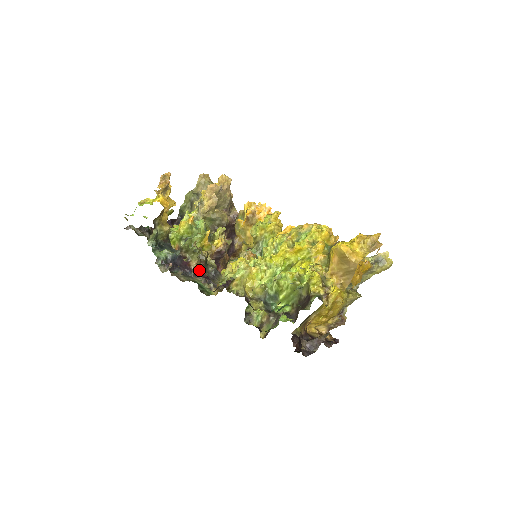
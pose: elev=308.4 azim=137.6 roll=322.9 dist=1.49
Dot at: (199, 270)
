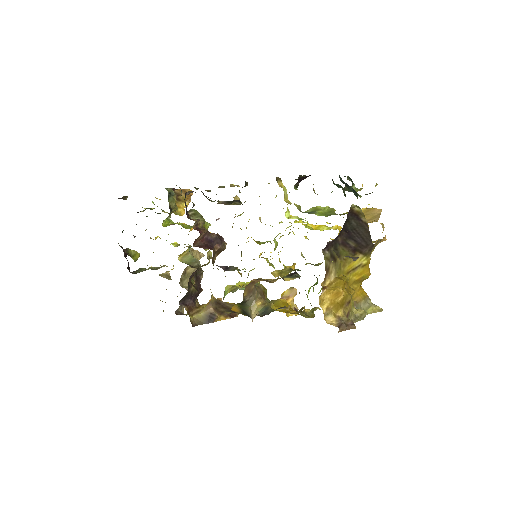
Dot at: (198, 229)
